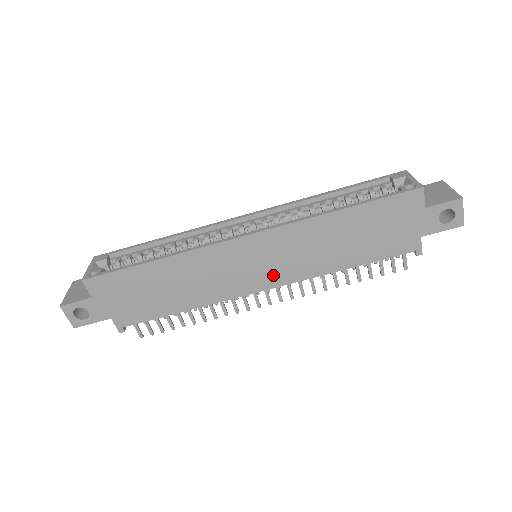
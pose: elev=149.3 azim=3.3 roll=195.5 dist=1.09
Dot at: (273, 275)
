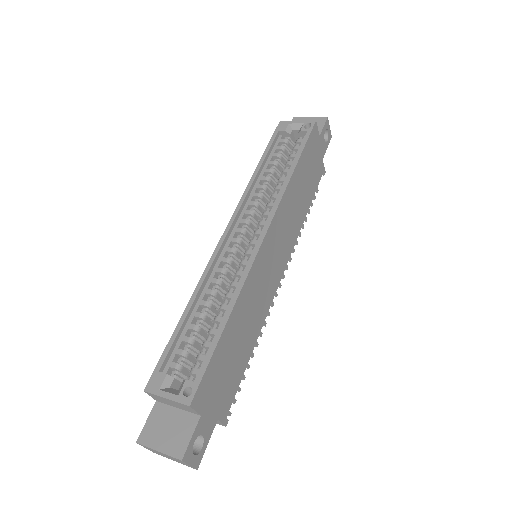
Dot at: (283, 256)
